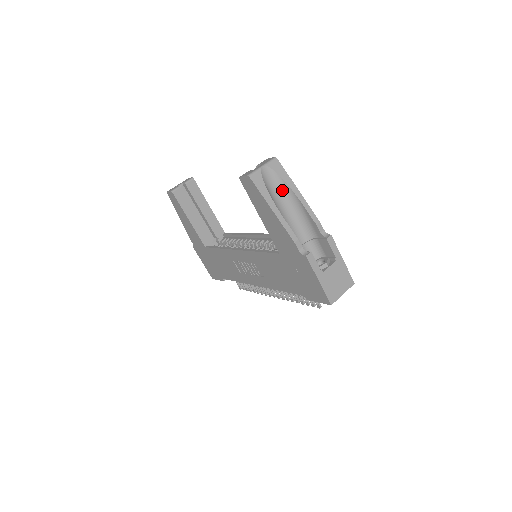
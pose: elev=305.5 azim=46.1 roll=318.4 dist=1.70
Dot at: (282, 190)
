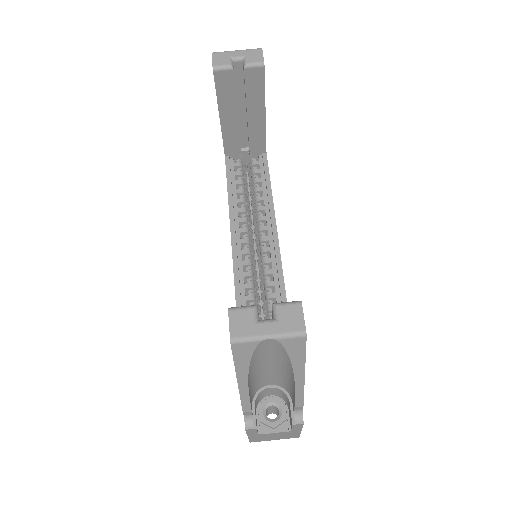
Dot at: (281, 359)
